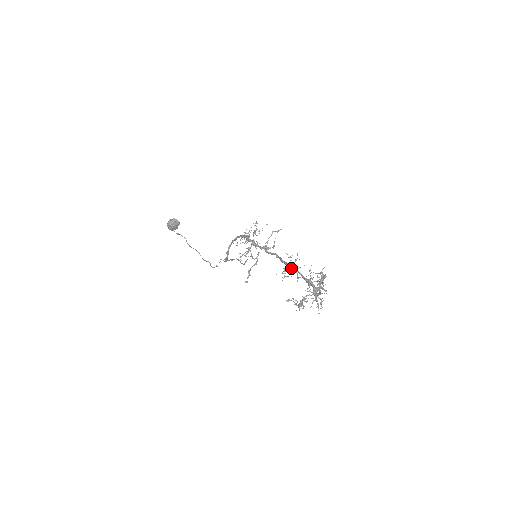
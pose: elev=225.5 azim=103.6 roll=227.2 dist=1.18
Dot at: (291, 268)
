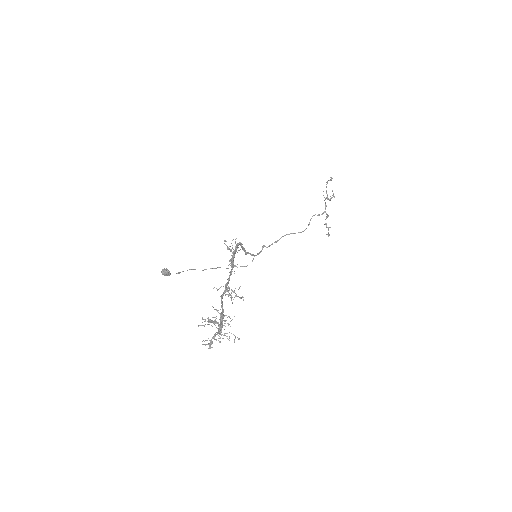
Dot at: (221, 299)
